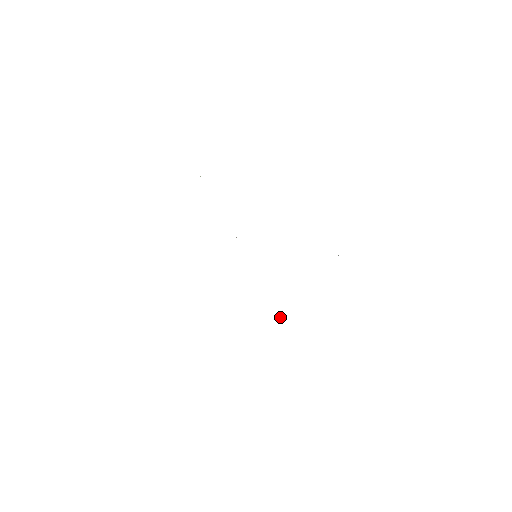
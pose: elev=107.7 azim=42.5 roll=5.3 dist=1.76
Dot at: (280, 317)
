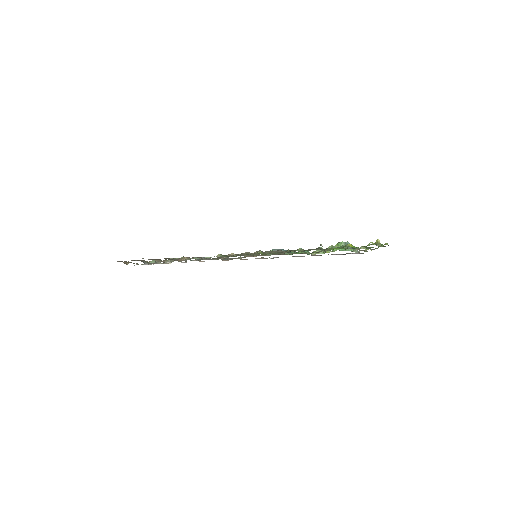
Dot at: (318, 251)
